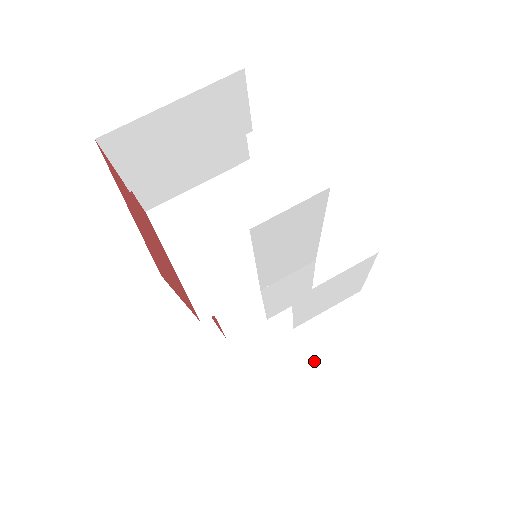
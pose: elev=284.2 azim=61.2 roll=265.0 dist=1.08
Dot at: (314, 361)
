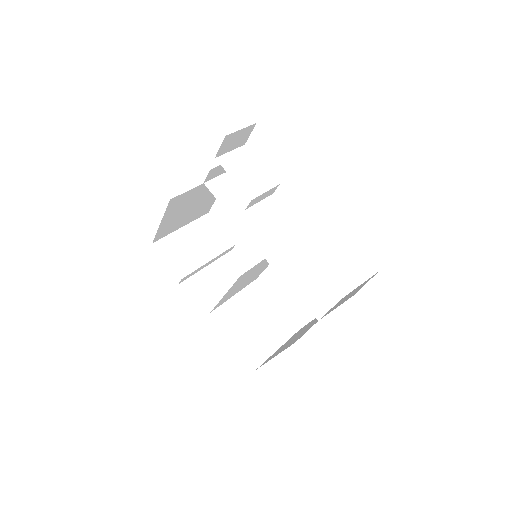
Dot at: (354, 292)
